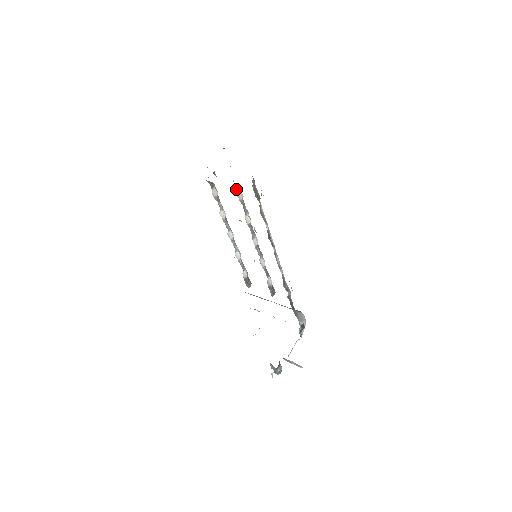
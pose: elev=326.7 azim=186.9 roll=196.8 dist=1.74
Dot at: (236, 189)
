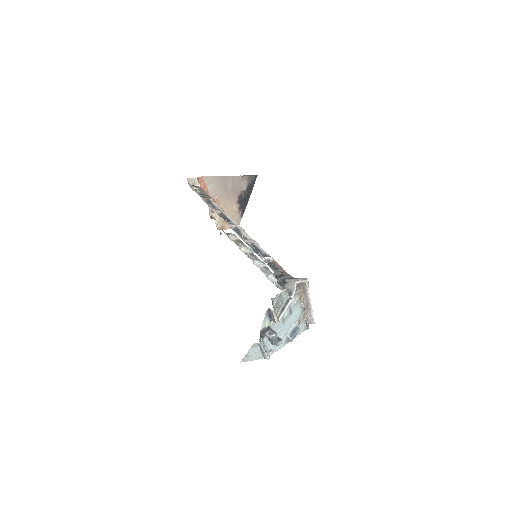
Dot at: occluded
